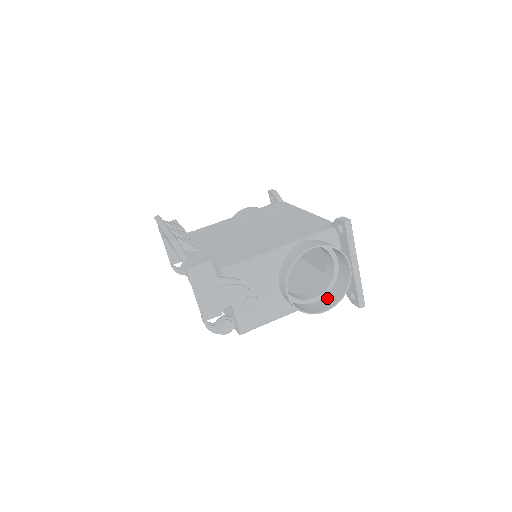
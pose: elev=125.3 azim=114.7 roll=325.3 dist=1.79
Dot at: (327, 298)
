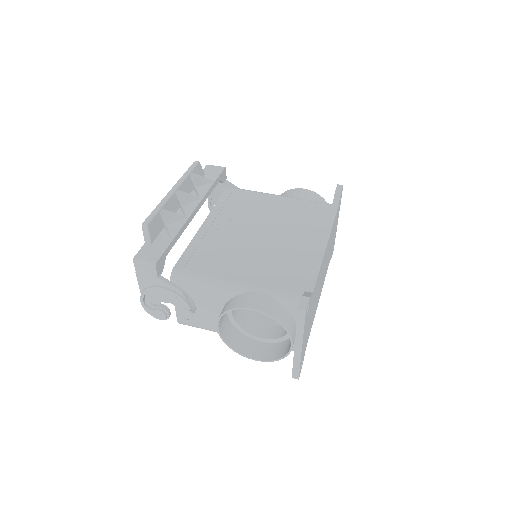
Dot at: (270, 347)
